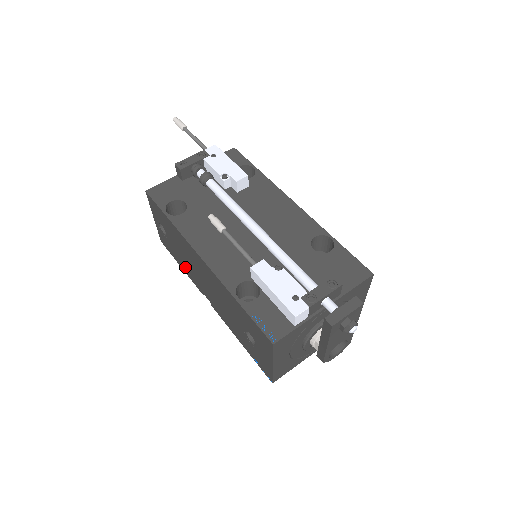
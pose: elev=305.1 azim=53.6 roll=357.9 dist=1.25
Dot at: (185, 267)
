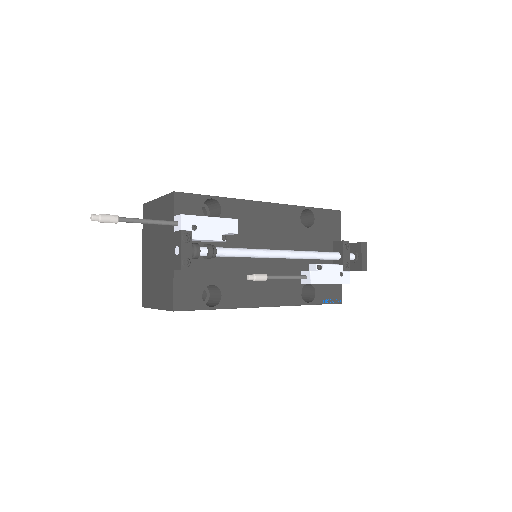
Dot at: occluded
